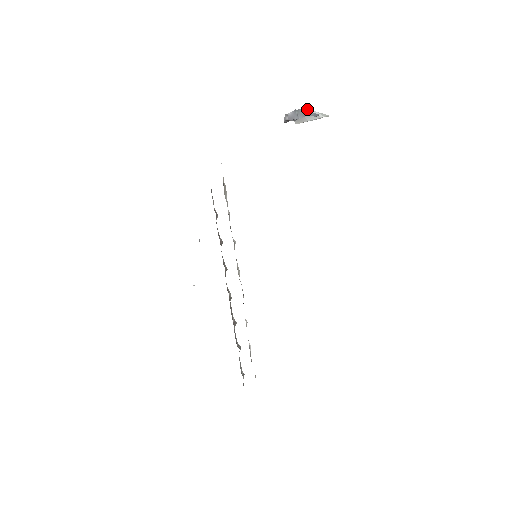
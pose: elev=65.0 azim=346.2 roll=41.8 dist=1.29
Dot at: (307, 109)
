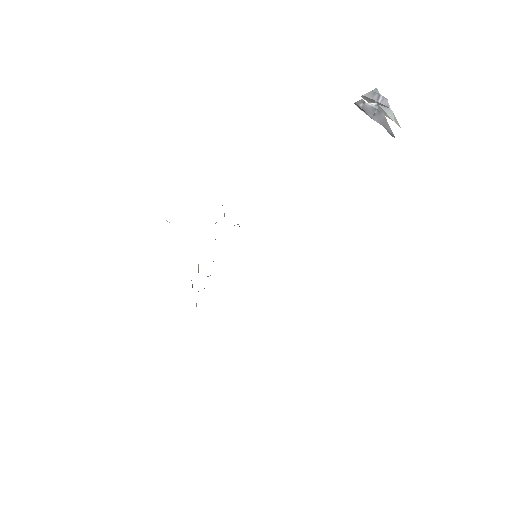
Dot at: (386, 100)
